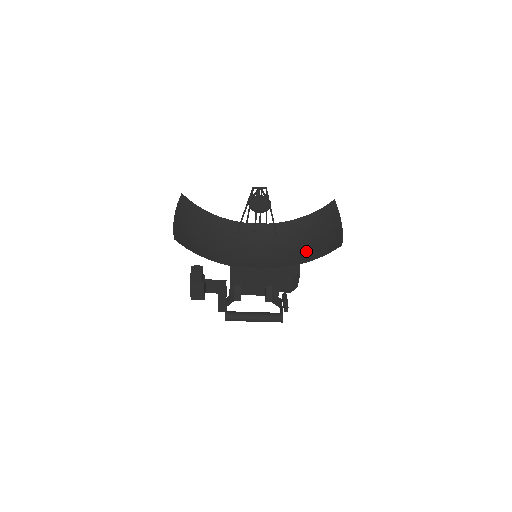
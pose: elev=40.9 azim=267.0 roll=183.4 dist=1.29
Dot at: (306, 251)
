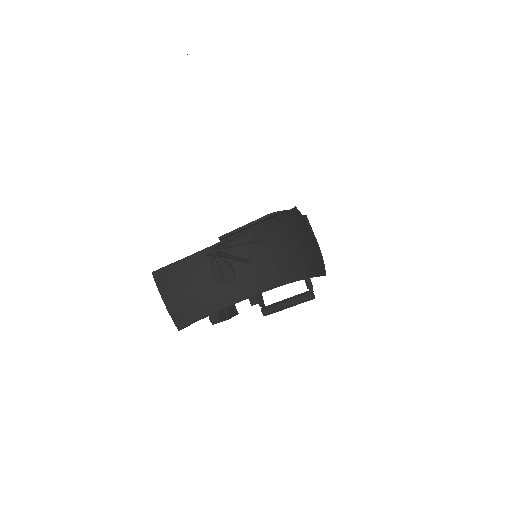
Dot at: (297, 262)
